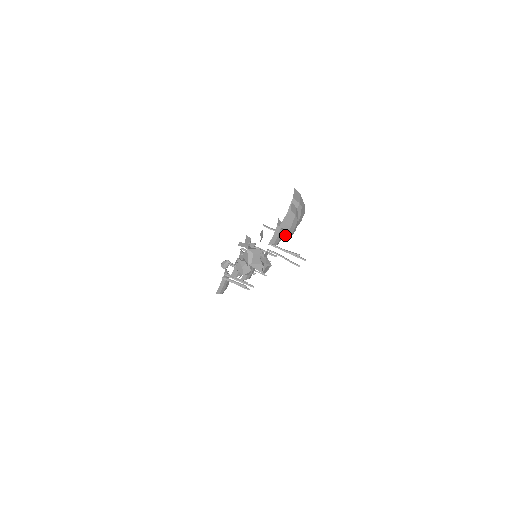
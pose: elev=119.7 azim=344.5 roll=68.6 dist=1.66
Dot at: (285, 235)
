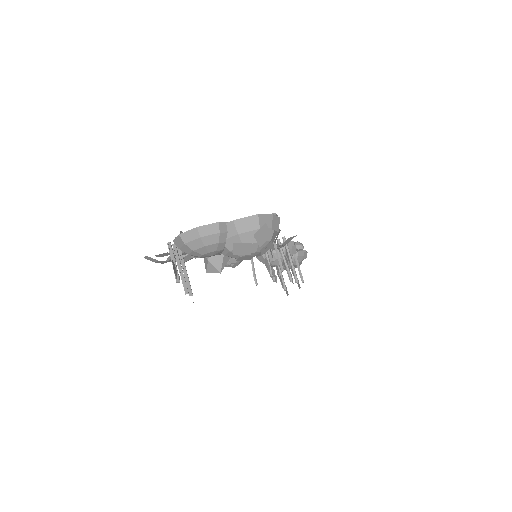
Dot at: (180, 246)
